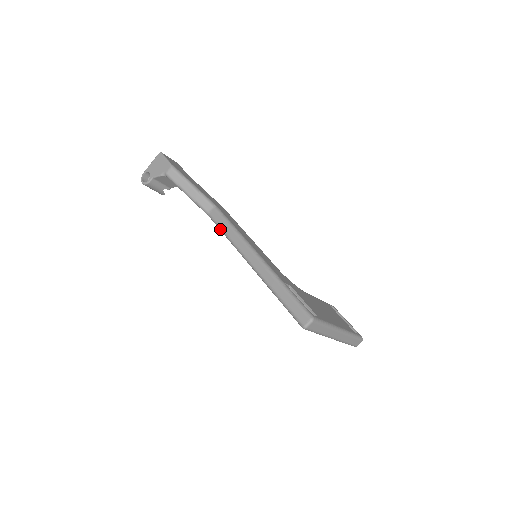
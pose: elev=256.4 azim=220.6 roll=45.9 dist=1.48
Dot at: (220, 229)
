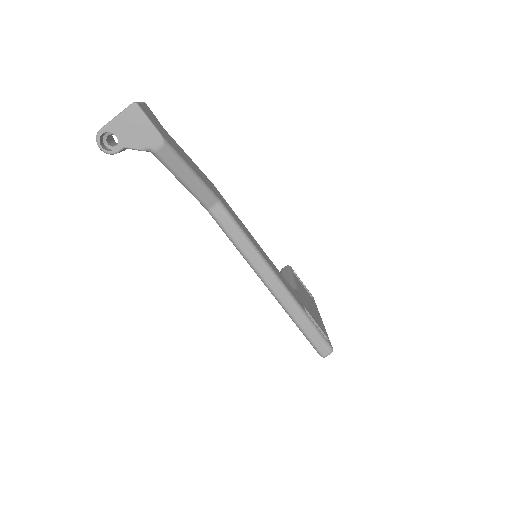
Dot at: (227, 235)
